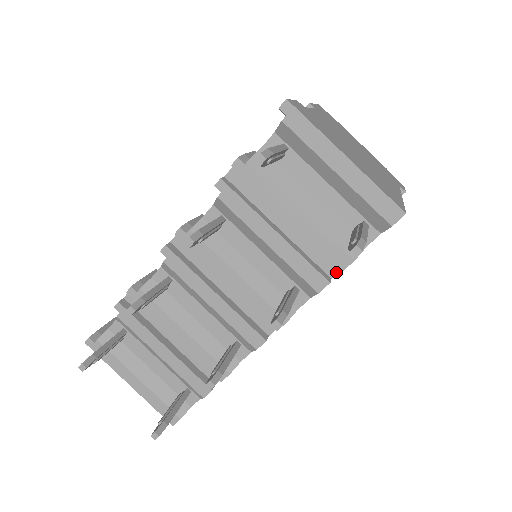
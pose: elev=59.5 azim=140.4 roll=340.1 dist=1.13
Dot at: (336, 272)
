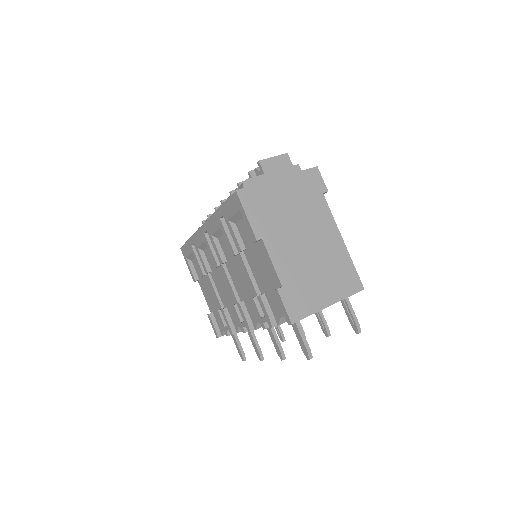
Dot at: occluded
